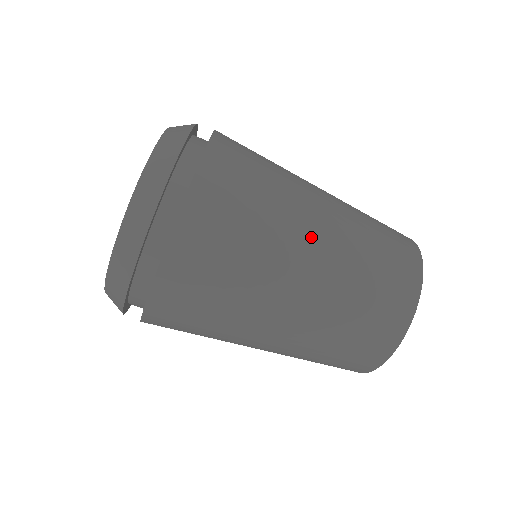
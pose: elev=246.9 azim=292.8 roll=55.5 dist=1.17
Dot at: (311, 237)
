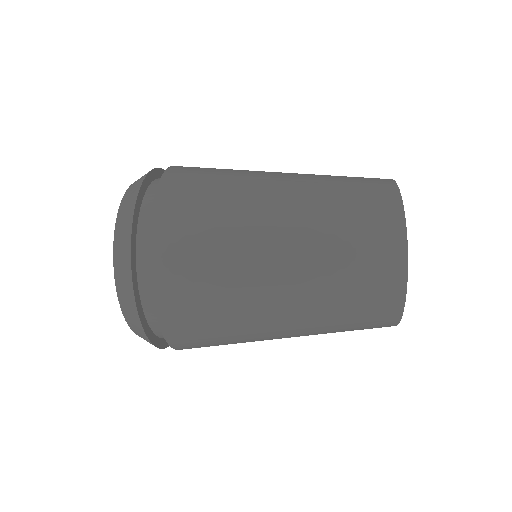
Dot at: (277, 325)
